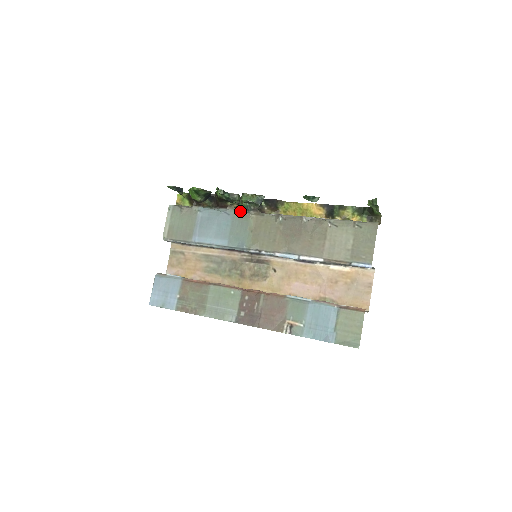
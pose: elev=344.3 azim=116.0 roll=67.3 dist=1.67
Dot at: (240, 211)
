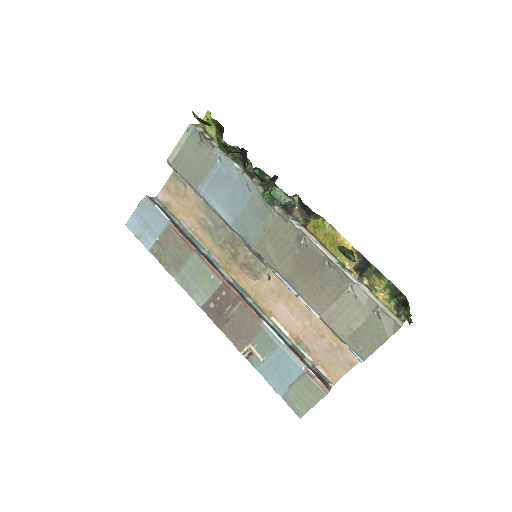
Dot at: occluded
